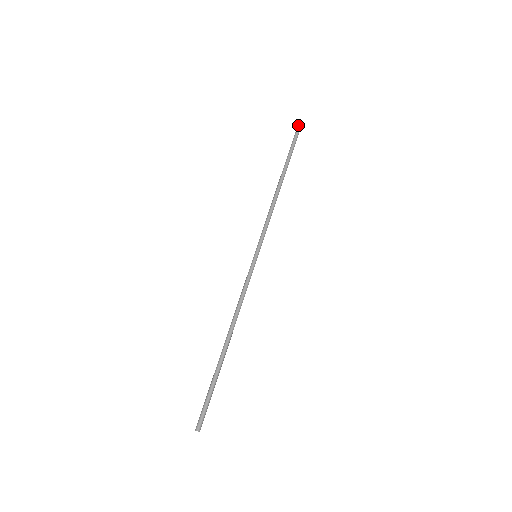
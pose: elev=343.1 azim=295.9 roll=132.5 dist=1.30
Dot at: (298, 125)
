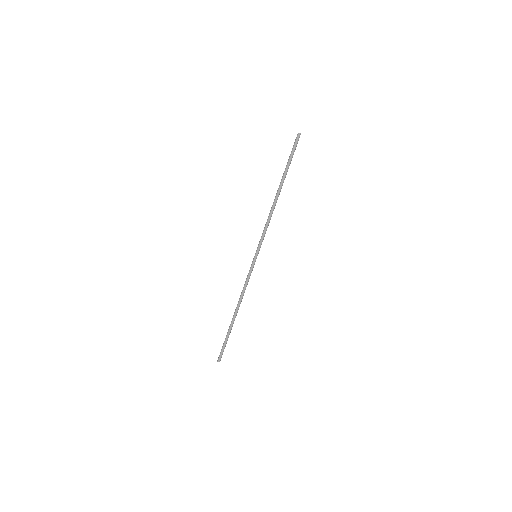
Dot at: (297, 135)
